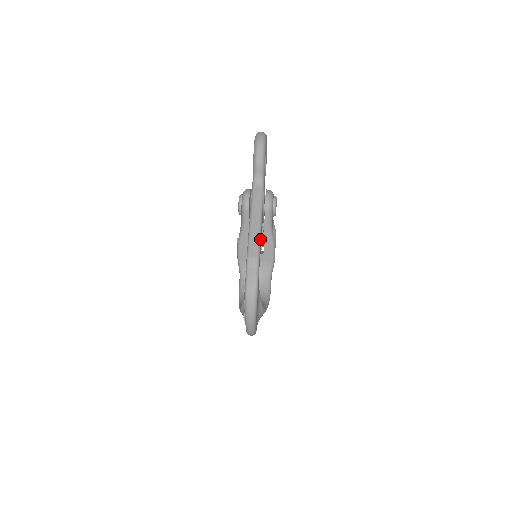
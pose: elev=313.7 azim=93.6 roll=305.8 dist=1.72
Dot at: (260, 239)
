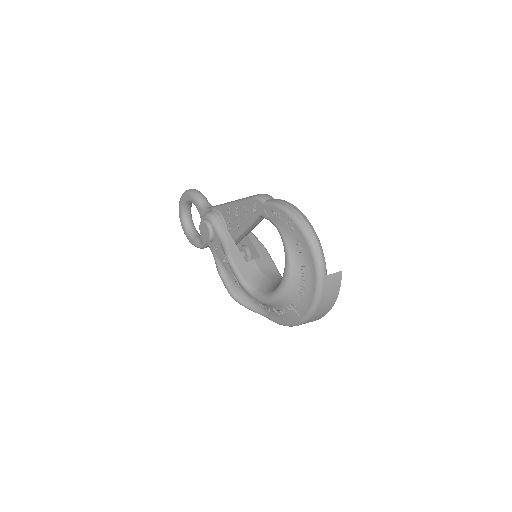
Dot at: occluded
